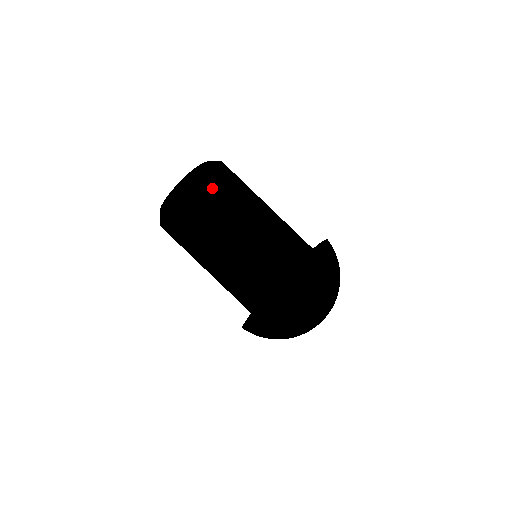
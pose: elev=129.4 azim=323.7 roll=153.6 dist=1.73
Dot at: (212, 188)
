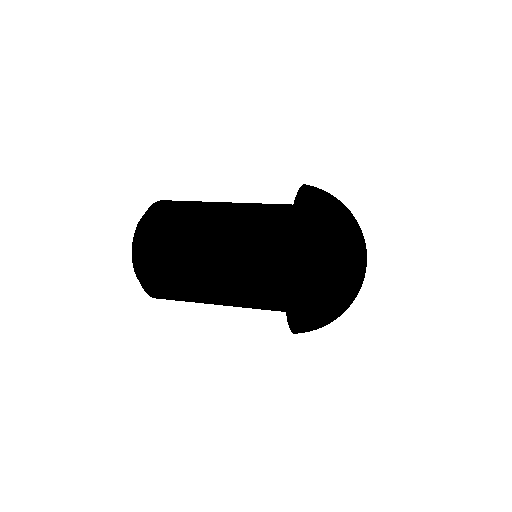
Dot at: (171, 205)
